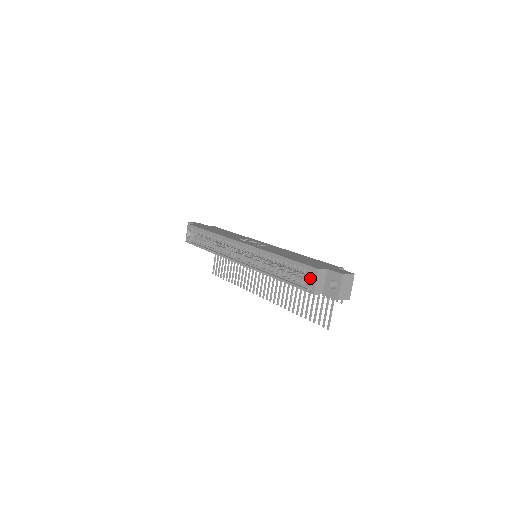
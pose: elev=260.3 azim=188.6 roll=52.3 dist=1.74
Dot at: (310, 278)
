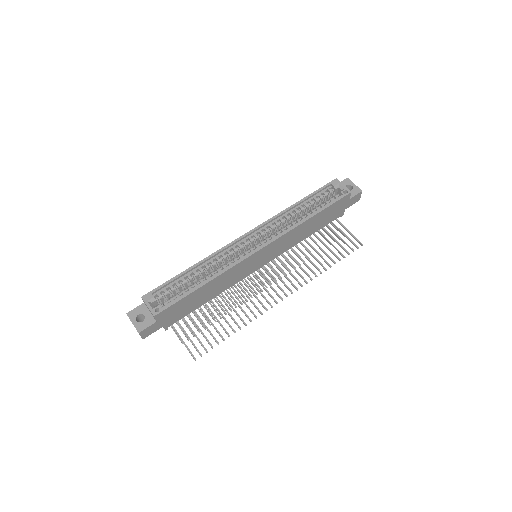
Dot at: occluded
